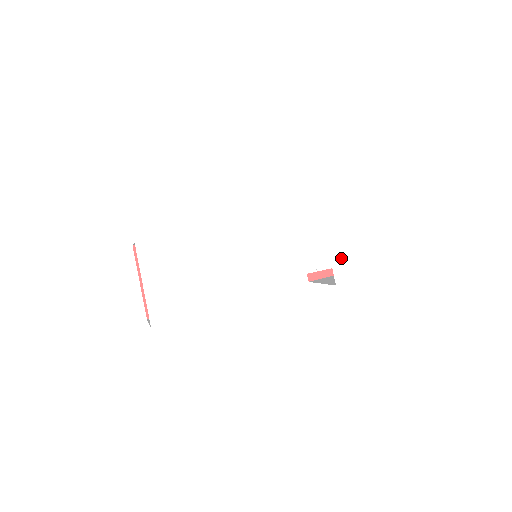
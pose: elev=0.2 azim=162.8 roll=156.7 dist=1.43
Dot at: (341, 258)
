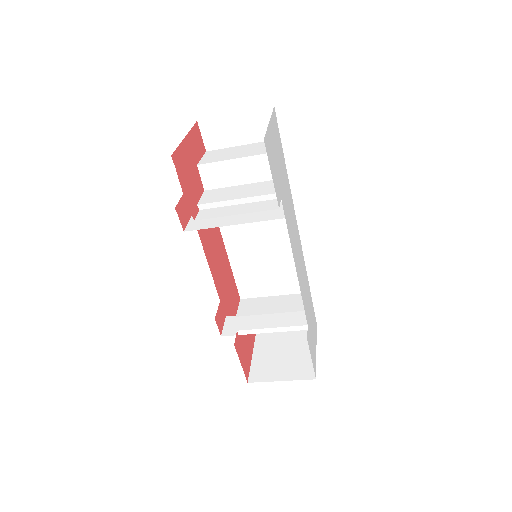
Dot at: (310, 328)
